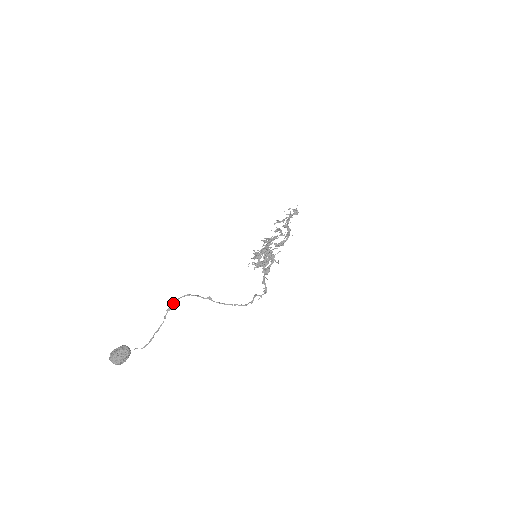
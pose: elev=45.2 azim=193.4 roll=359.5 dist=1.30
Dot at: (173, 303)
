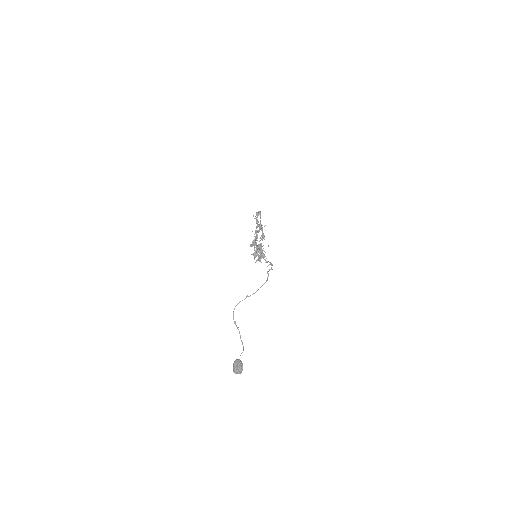
Dot at: (233, 317)
